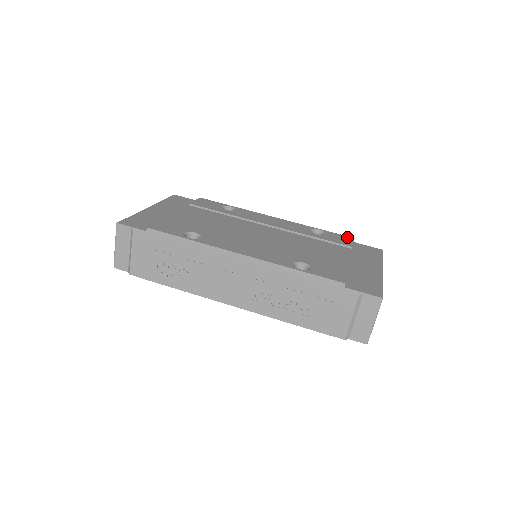
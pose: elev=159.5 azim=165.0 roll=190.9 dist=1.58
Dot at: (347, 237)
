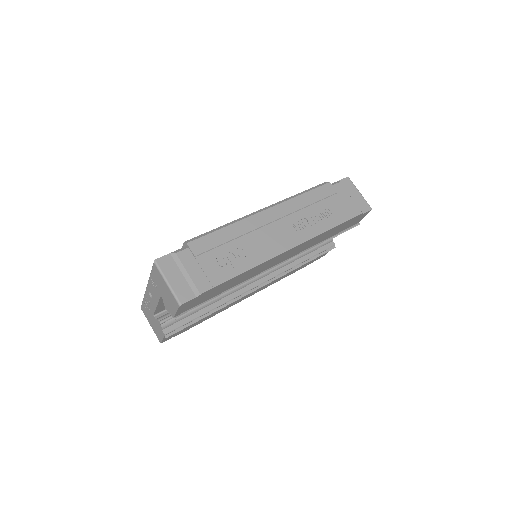
Dot at: occluded
